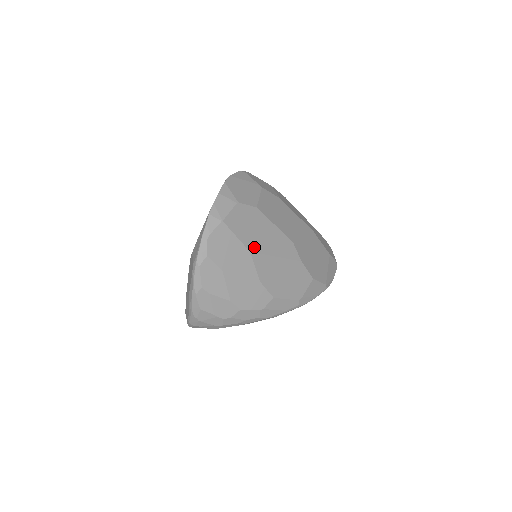
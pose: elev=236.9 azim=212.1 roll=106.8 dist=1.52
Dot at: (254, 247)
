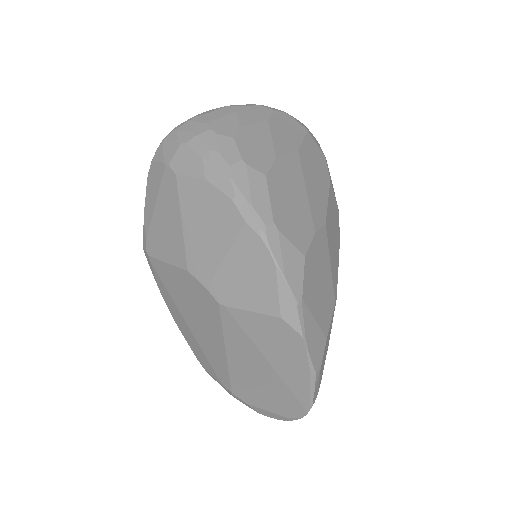
Dot at: (303, 159)
